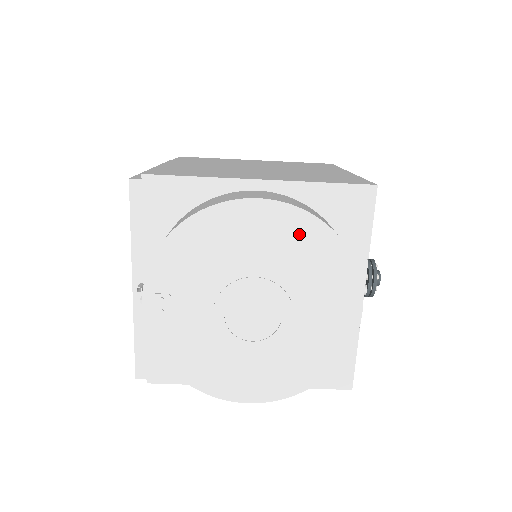
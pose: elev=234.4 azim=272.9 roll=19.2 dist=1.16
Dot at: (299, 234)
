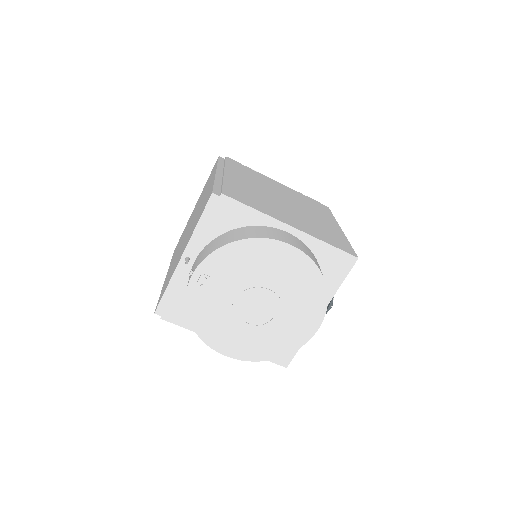
Dot at: (304, 274)
